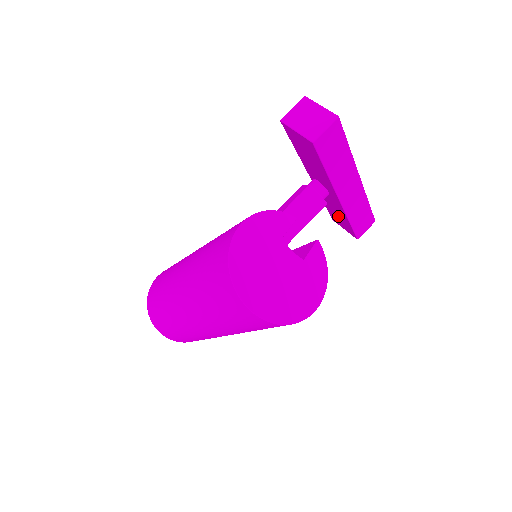
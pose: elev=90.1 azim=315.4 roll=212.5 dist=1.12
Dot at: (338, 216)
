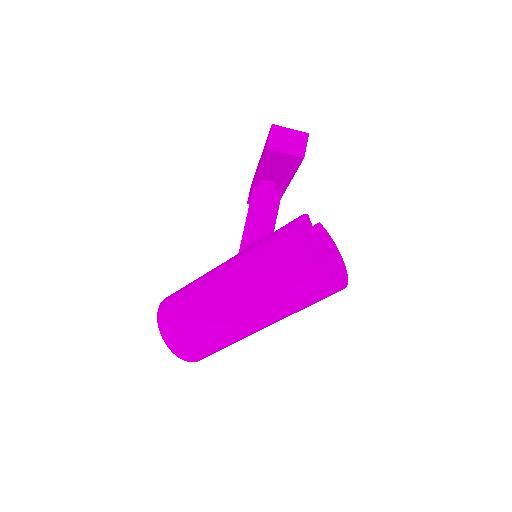
Dot at: occluded
